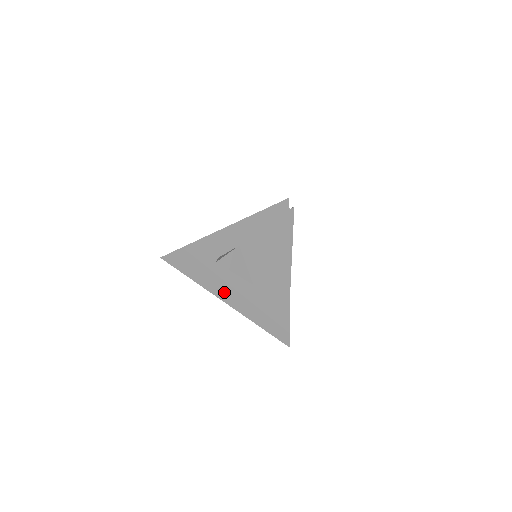
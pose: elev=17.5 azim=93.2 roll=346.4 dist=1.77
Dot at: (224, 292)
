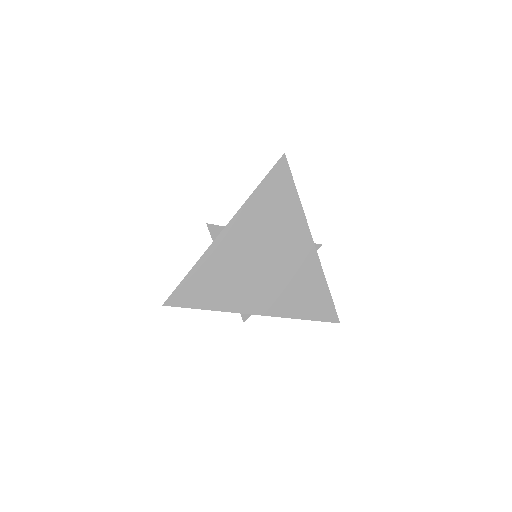
Dot at: occluded
